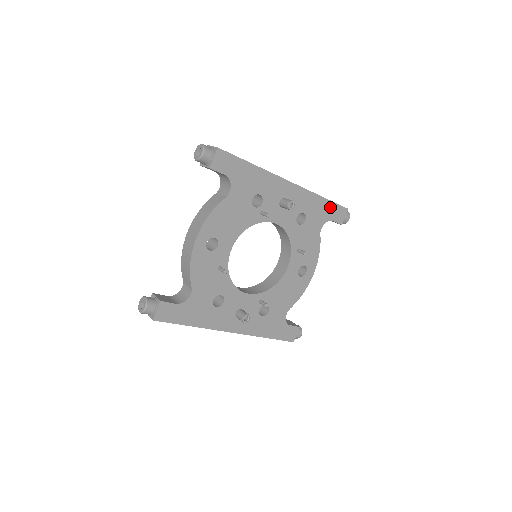
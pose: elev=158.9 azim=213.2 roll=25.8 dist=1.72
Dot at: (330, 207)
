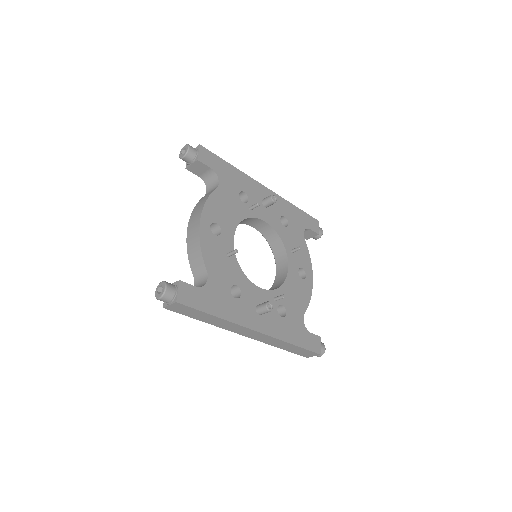
Dot at: (304, 216)
